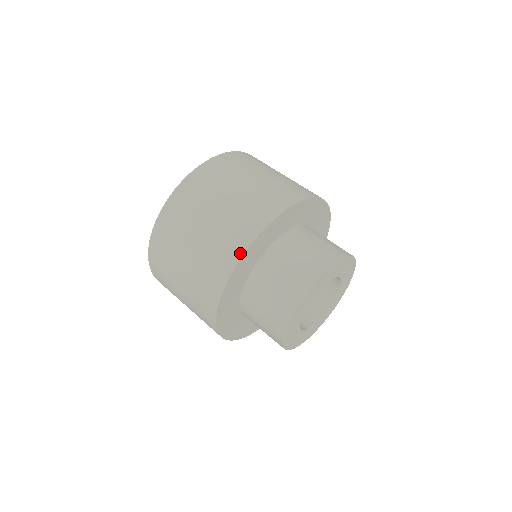
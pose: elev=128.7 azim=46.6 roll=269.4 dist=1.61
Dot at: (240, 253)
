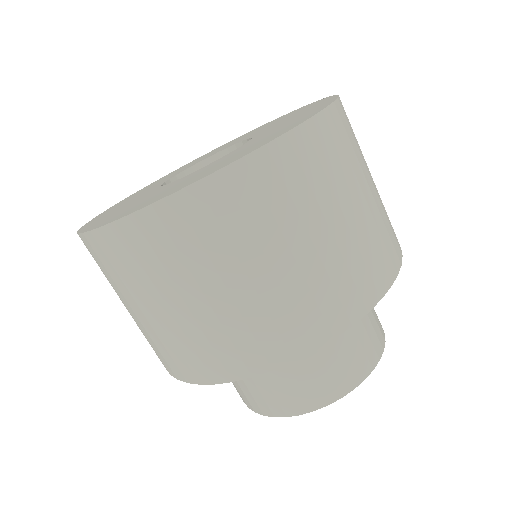
Dot at: occluded
